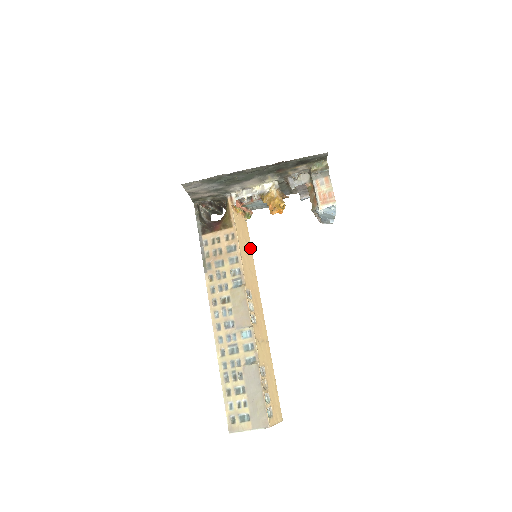
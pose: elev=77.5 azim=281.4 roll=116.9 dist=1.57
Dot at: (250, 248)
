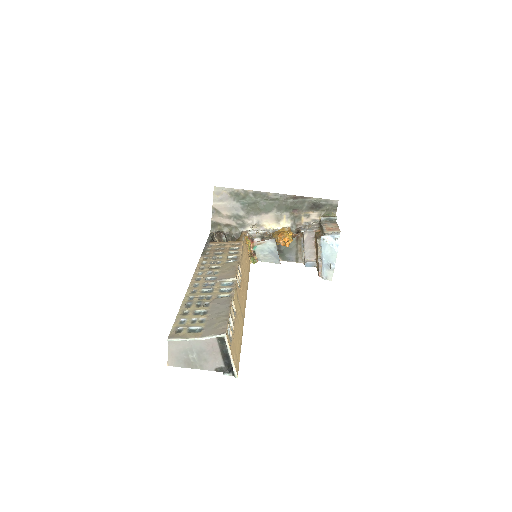
Dot at: (248, 273)
